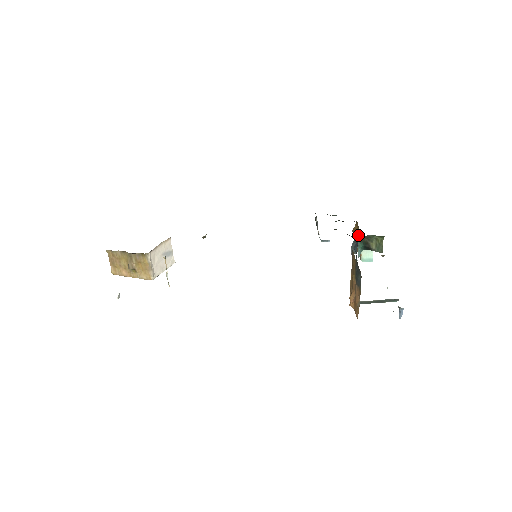
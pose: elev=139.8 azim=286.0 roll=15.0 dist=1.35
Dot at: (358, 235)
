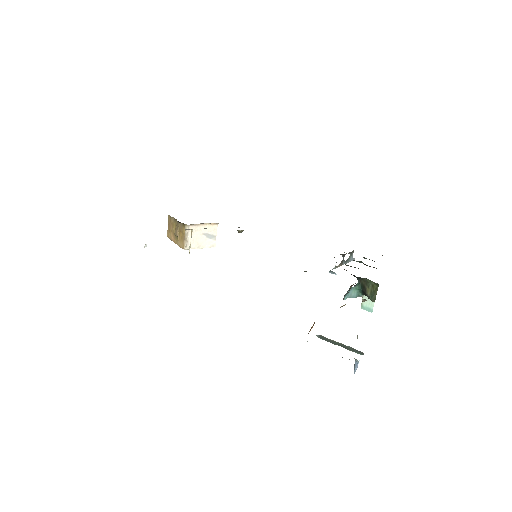
Dot at: occluded
